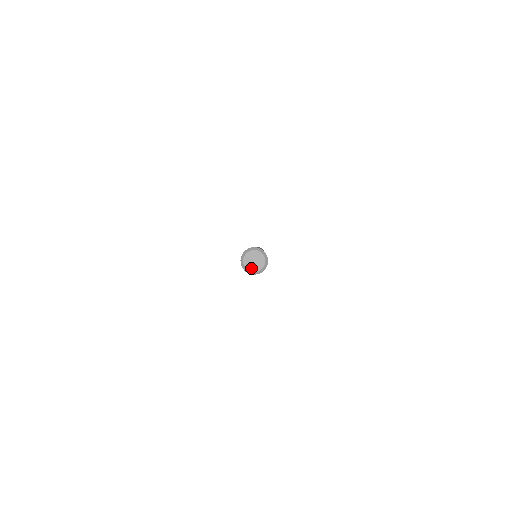
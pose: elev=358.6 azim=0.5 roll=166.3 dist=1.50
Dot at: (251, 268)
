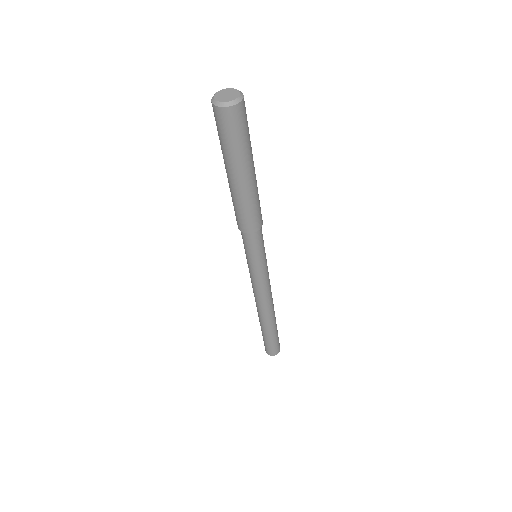
Dot at: (218, 98)
